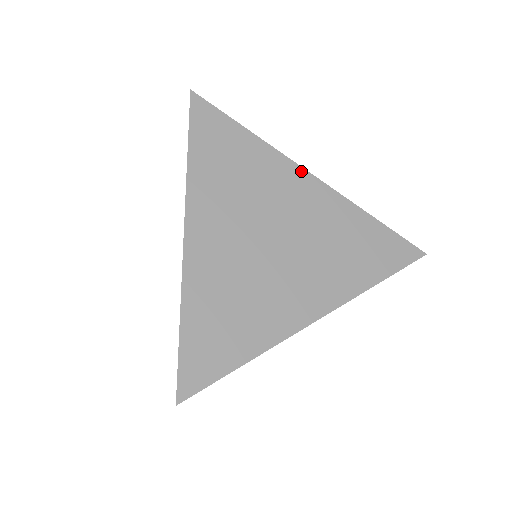
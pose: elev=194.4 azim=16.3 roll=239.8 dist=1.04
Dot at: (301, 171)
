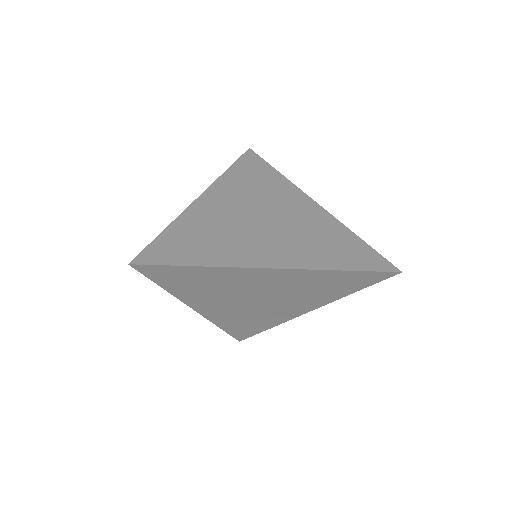
Dot at: (306, 197)
